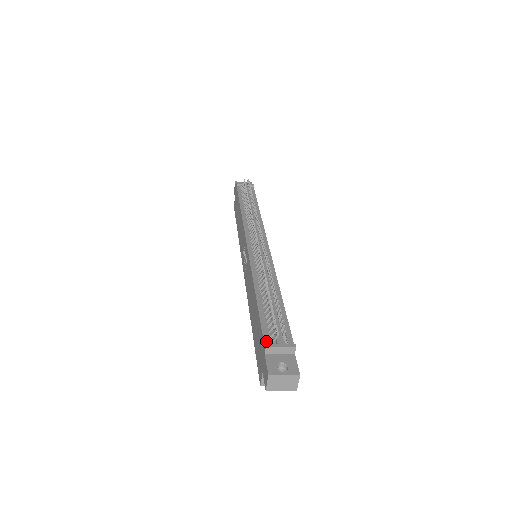
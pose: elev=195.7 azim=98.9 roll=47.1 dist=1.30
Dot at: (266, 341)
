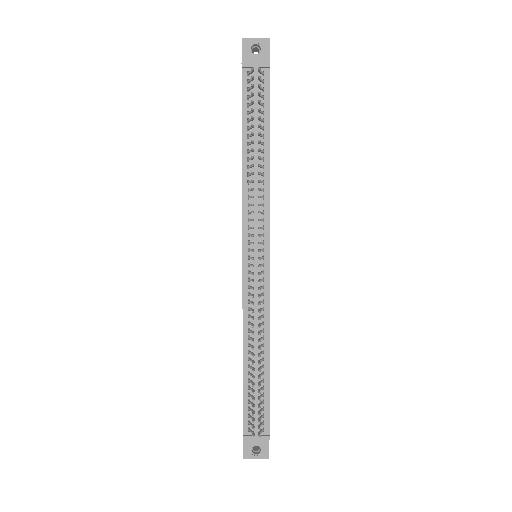
Dot at: (245, 428)
